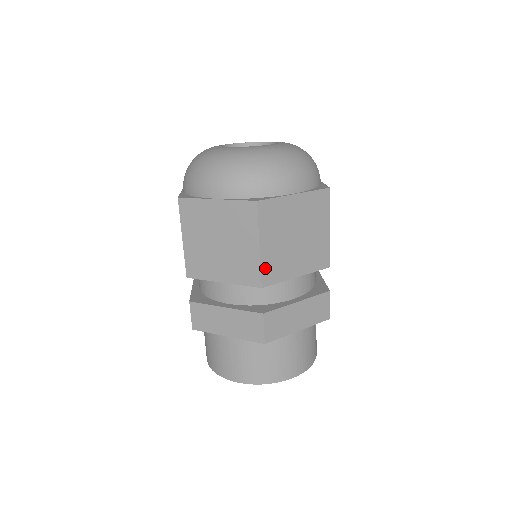
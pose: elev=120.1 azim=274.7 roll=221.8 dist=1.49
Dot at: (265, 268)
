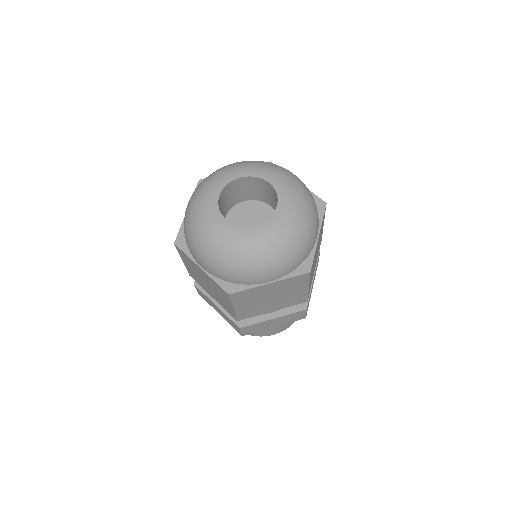
Dot at: (240, 314)
